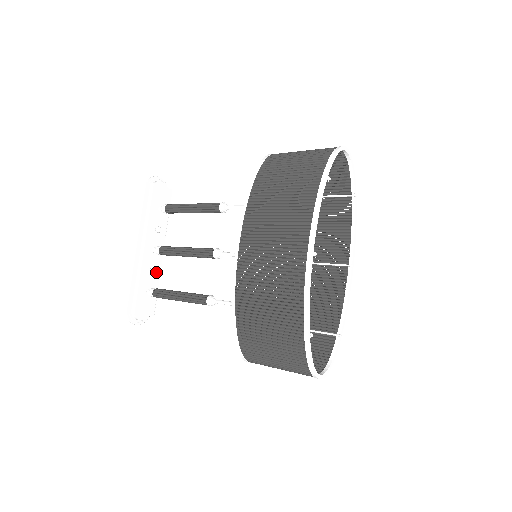
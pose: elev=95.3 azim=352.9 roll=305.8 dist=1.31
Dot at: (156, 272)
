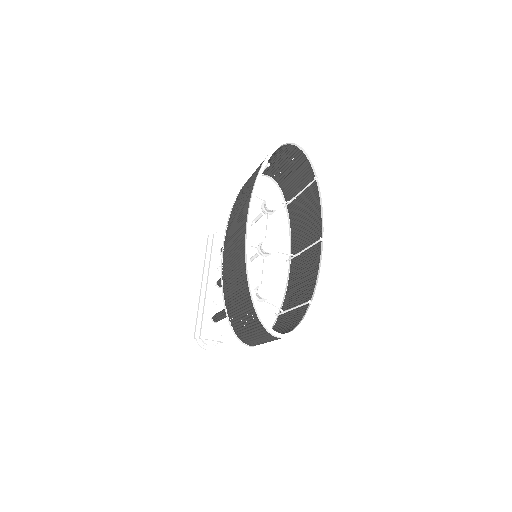
Dot at: (221, 304)
